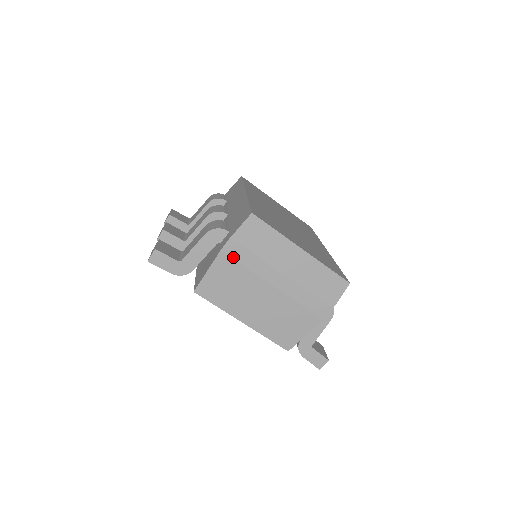
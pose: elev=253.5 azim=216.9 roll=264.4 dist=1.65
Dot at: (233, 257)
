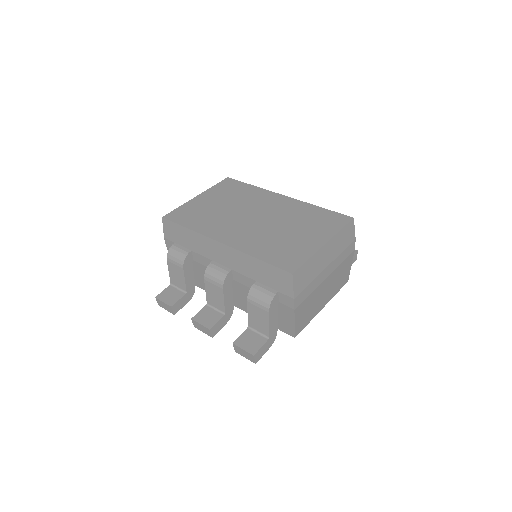
Dot at: (302, 301)
